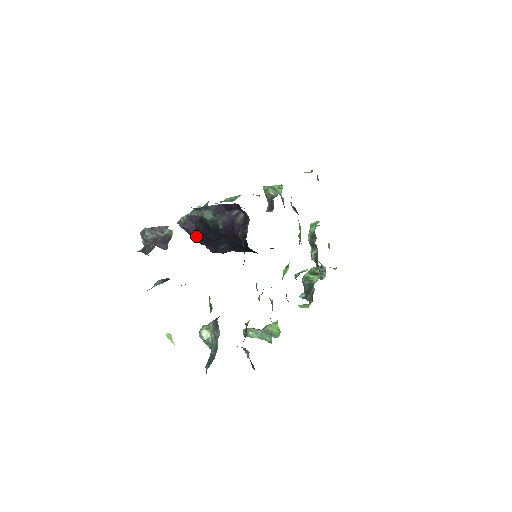
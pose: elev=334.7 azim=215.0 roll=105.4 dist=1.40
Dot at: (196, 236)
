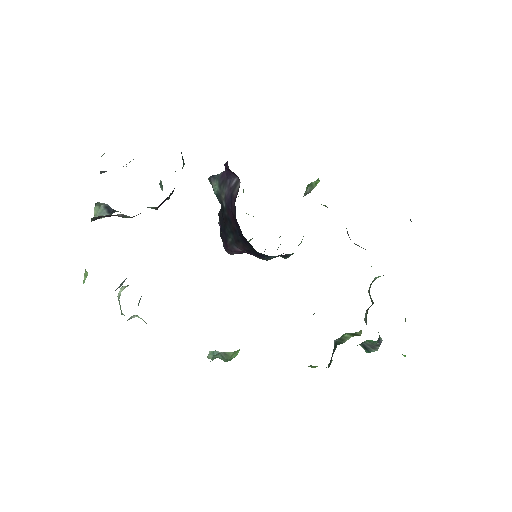
Dot at: occluded
